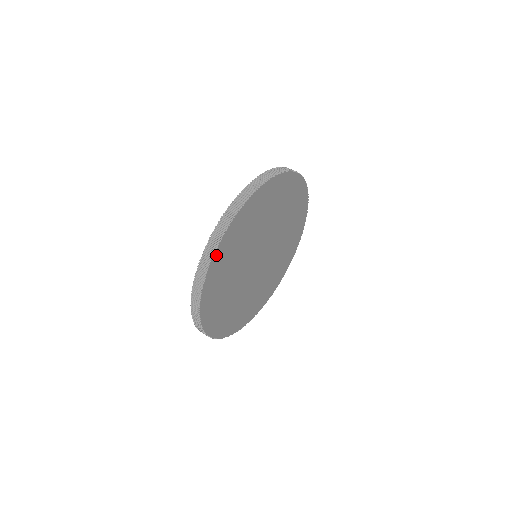
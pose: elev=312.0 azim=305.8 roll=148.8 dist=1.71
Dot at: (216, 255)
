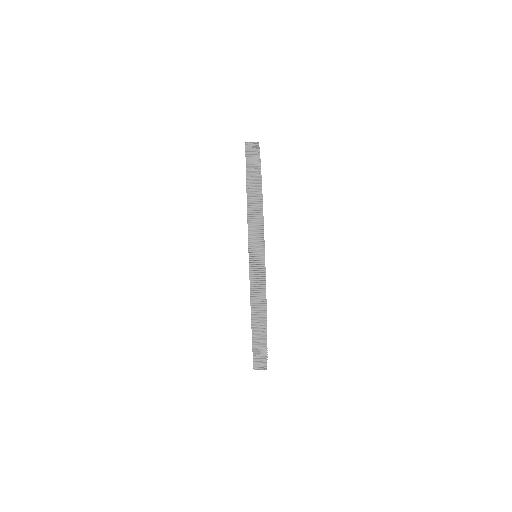
Dot at: occluded
